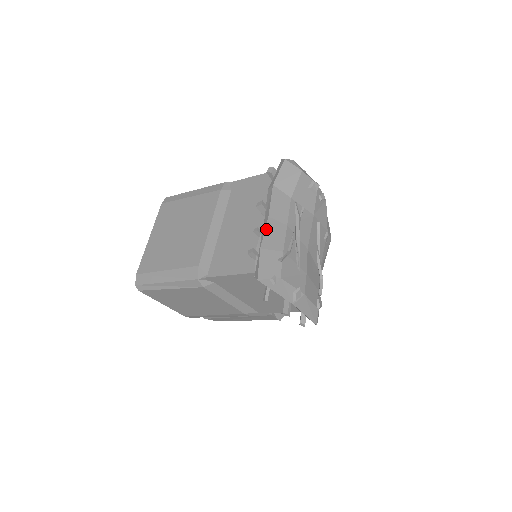
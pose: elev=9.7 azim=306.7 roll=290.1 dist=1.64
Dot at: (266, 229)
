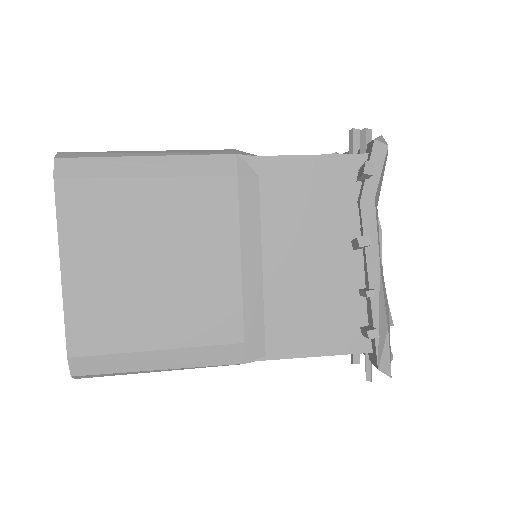
Dot at: (383, 289)
